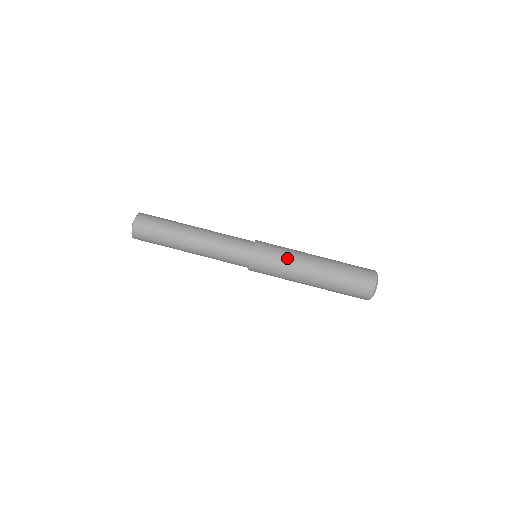
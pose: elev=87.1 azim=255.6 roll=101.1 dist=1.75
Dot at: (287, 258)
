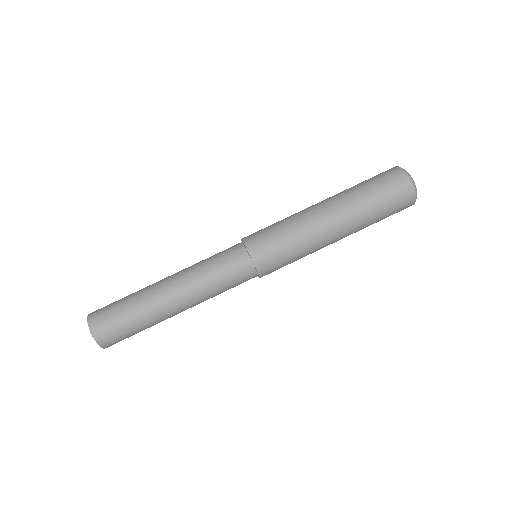
Dot at: (299, 244)
